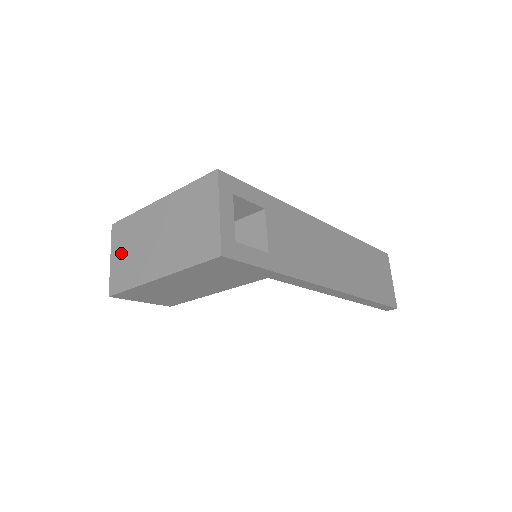
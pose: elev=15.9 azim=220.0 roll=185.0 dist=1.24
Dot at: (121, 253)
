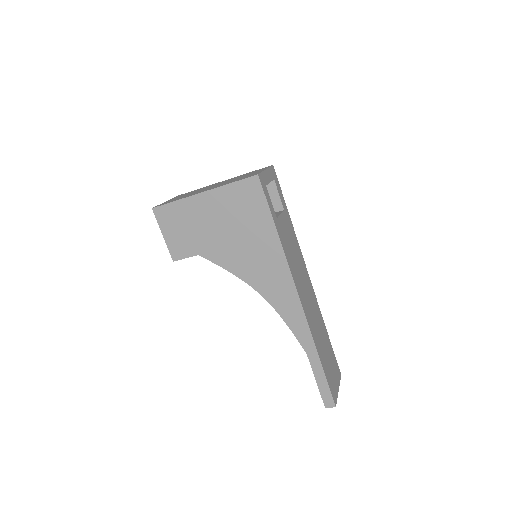
Dot at: occluded
